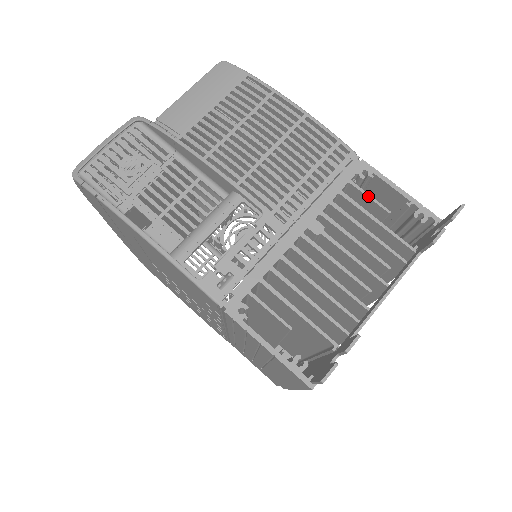
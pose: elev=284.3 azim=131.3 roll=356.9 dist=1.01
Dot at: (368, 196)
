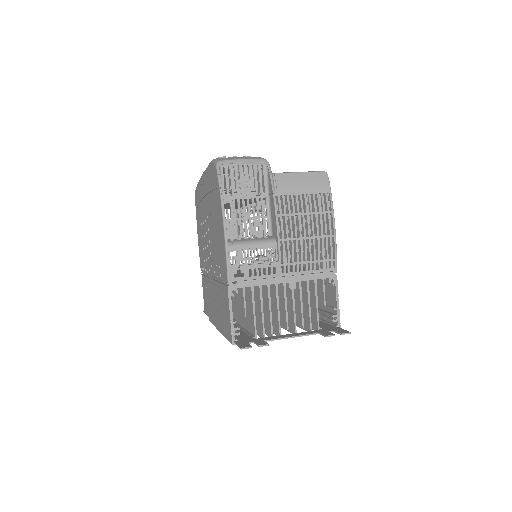
Dot at: (324, 292)
